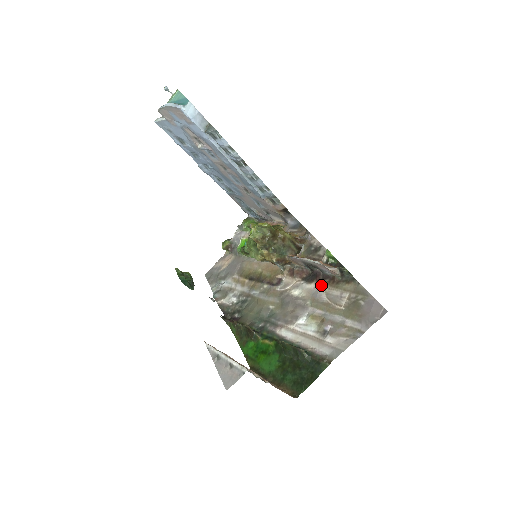
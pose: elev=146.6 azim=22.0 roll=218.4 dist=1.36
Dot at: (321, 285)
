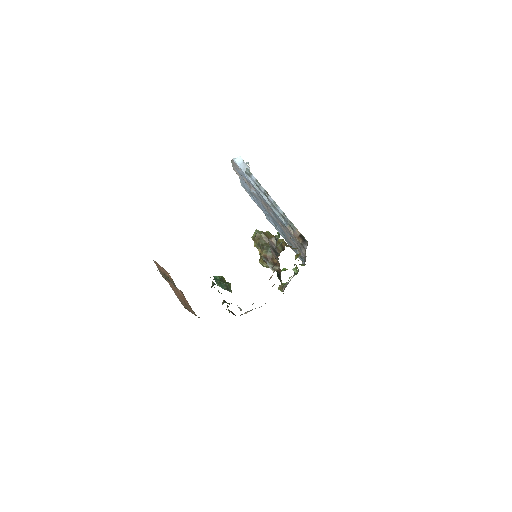
Dot at: occluded
